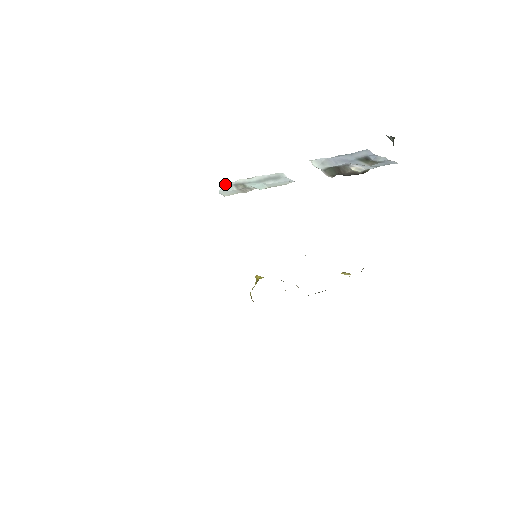
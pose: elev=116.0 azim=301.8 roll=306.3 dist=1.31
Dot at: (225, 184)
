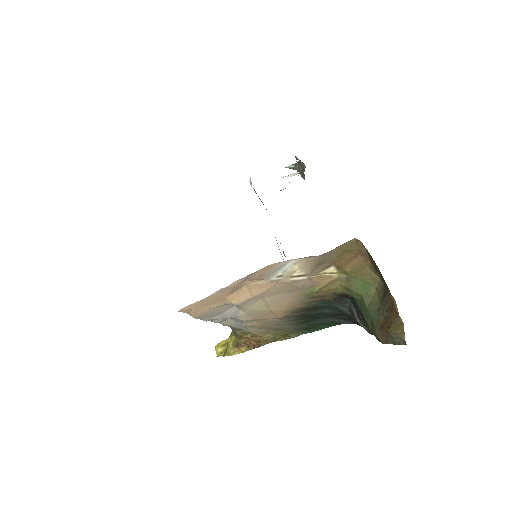
Dot at: occluded
